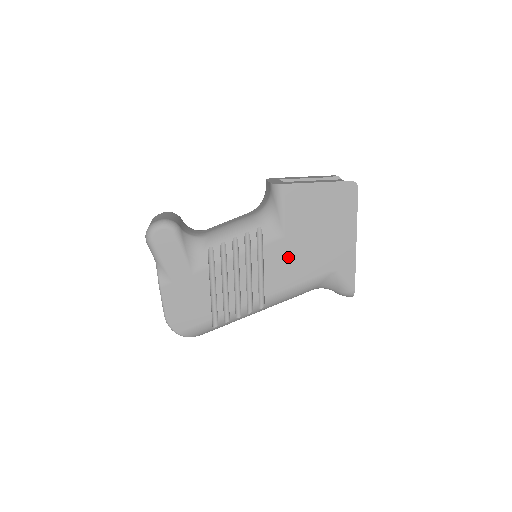
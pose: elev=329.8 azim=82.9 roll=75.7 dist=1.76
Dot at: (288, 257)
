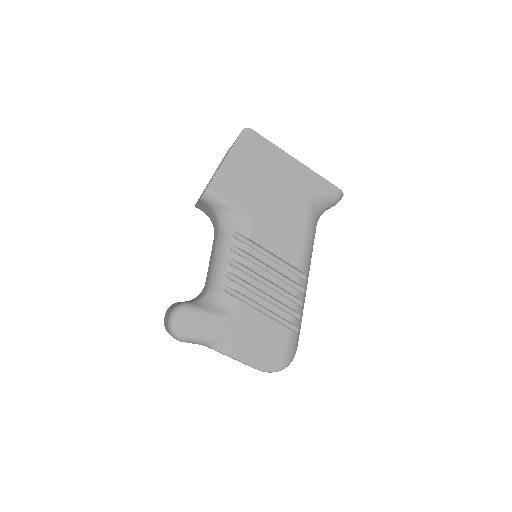
Dot at: (274, 225)
